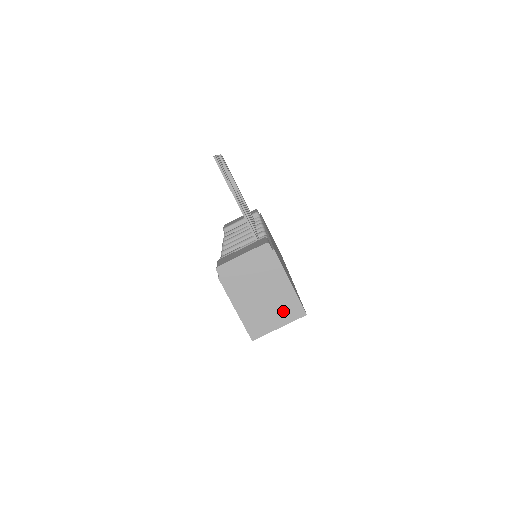
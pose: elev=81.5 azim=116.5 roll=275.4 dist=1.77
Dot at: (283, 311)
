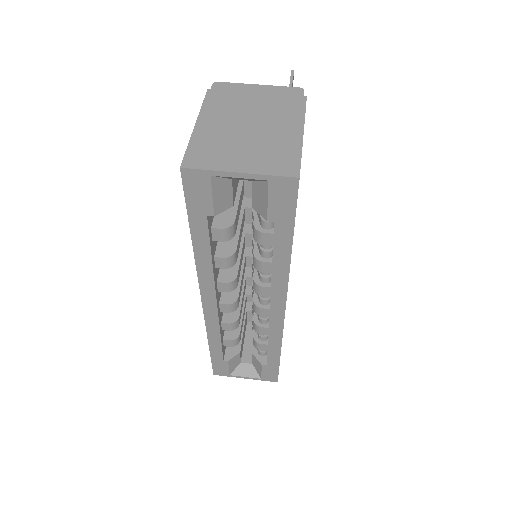
Dot at: (264, 156)
